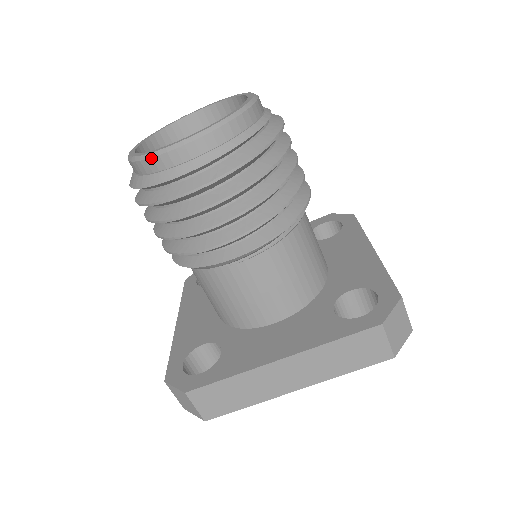
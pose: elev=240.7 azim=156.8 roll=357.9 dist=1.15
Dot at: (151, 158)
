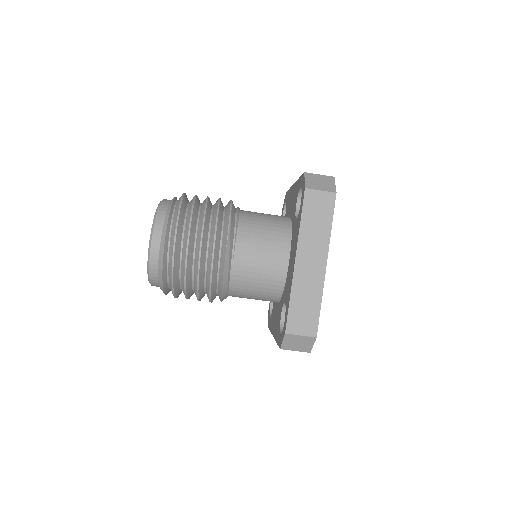
Dot at: (149, 264)
